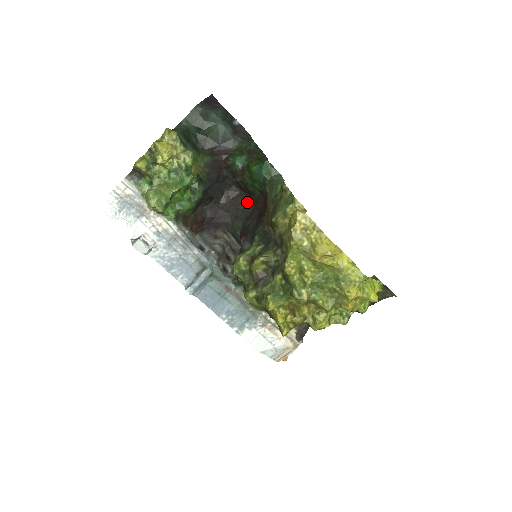
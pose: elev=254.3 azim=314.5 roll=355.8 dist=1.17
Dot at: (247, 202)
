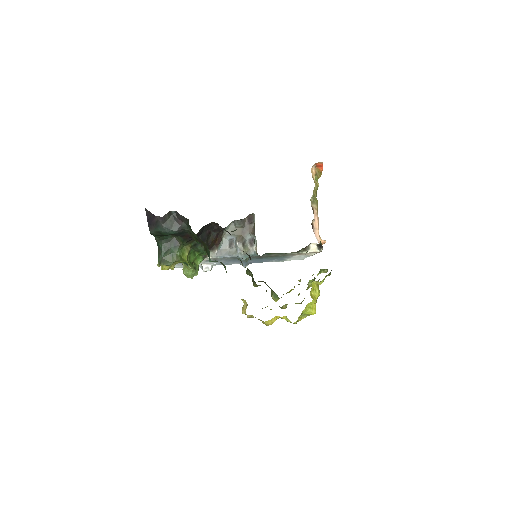
Dot at: occluded
